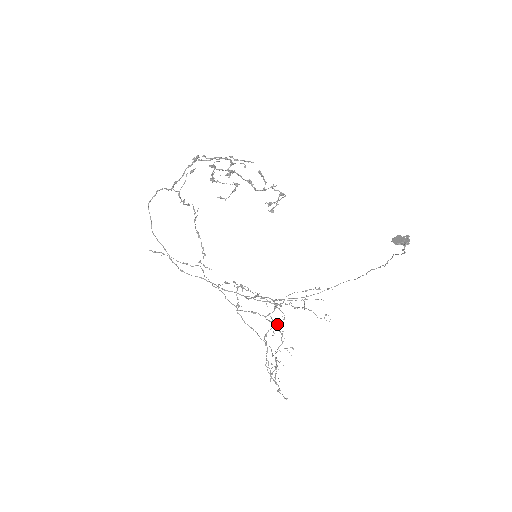
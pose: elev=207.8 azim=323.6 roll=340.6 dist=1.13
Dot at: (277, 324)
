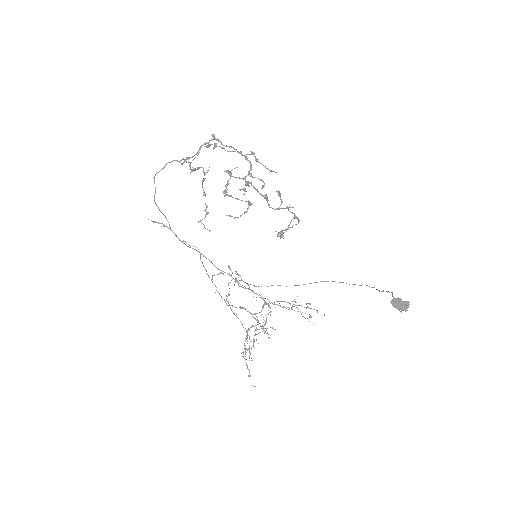
Dot at: occluded
